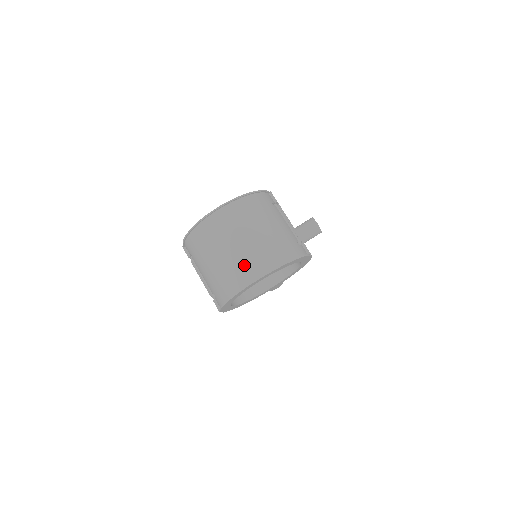
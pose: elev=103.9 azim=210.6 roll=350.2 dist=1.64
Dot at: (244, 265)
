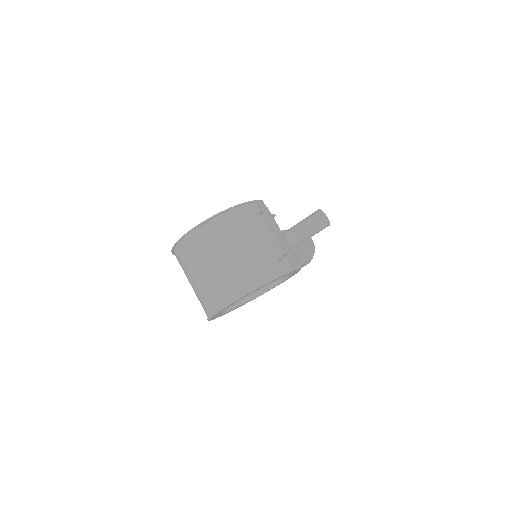
Dot at: (216, 289)
